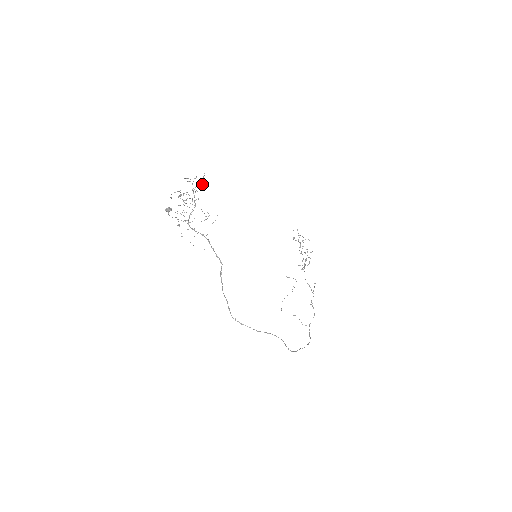
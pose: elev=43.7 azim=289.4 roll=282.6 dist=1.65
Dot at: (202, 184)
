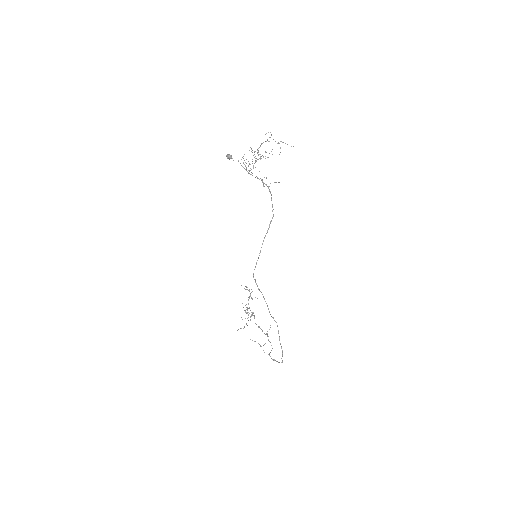
Dot at: (272, 154)
